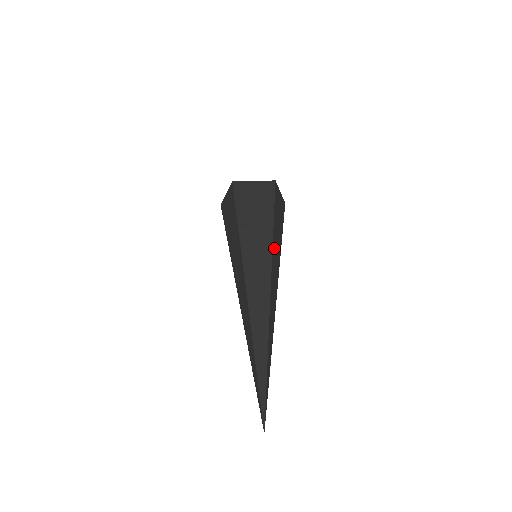
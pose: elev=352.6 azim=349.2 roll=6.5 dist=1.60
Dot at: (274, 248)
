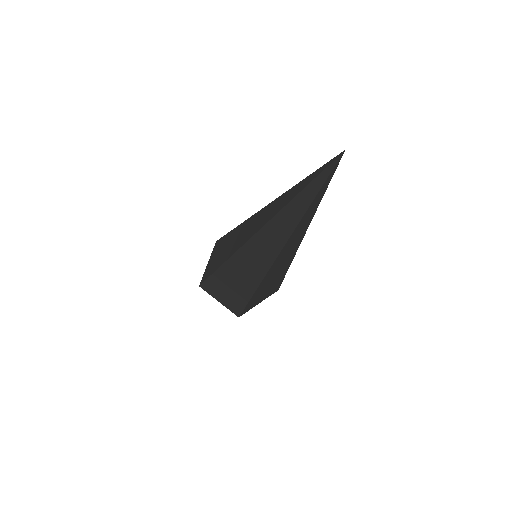
Dot at: occluded
